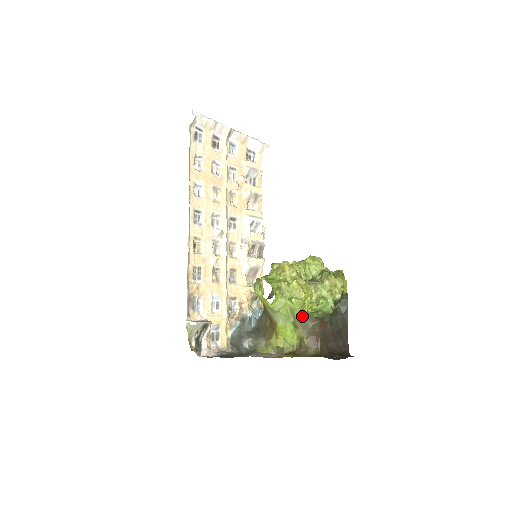
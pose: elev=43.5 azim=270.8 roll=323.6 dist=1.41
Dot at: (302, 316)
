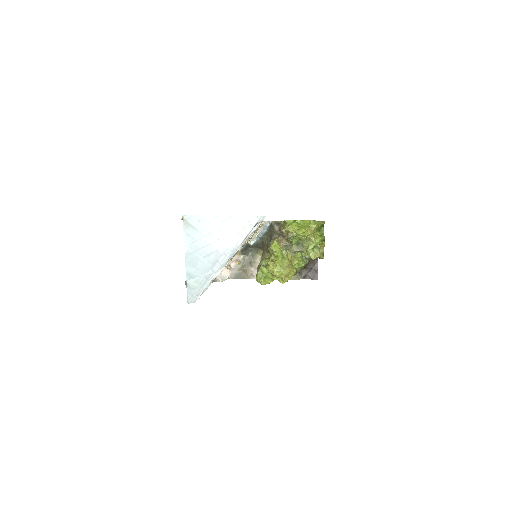
Dot at: occluded
